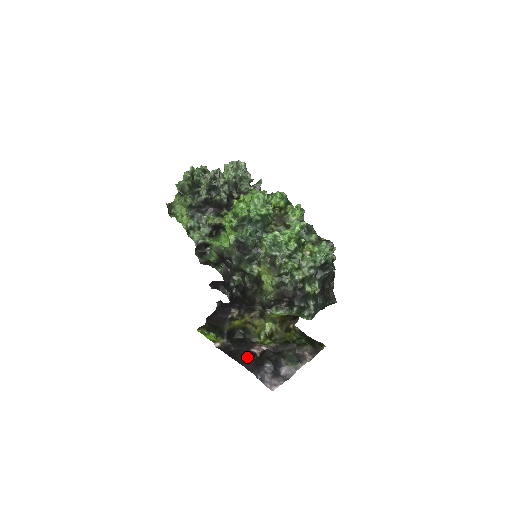
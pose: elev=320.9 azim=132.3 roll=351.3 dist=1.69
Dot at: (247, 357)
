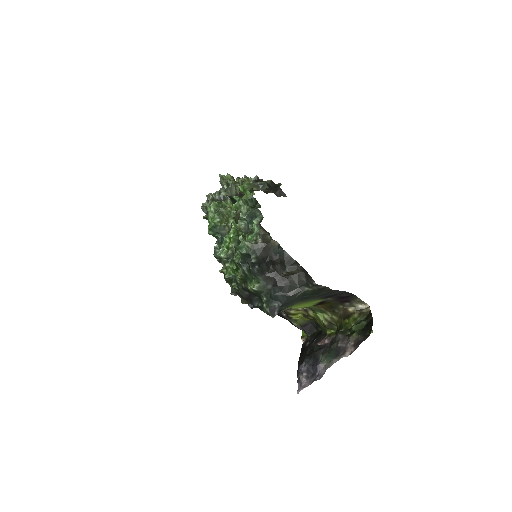
Dot at: (305, 354)
